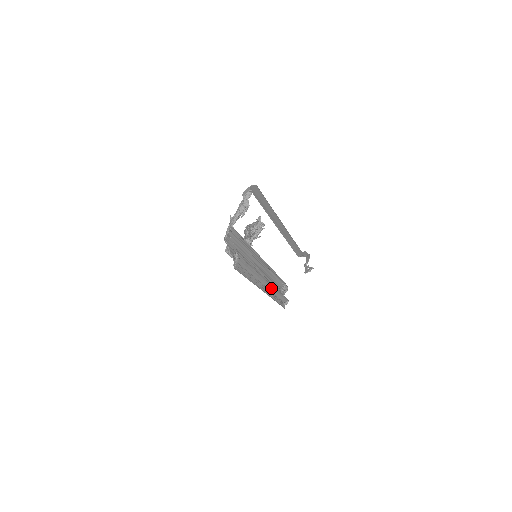
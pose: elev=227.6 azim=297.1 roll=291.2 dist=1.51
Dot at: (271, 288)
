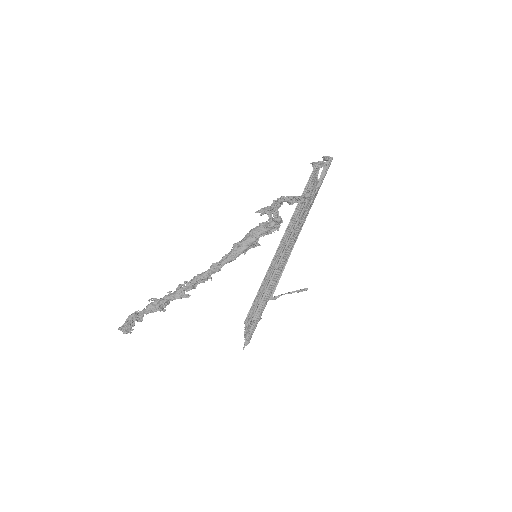
Dot at: (275, 282)
